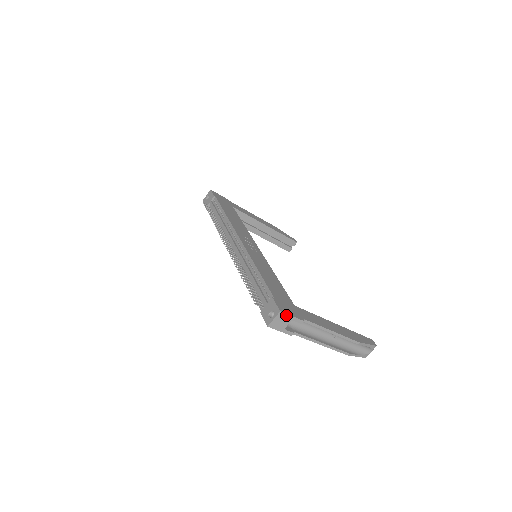
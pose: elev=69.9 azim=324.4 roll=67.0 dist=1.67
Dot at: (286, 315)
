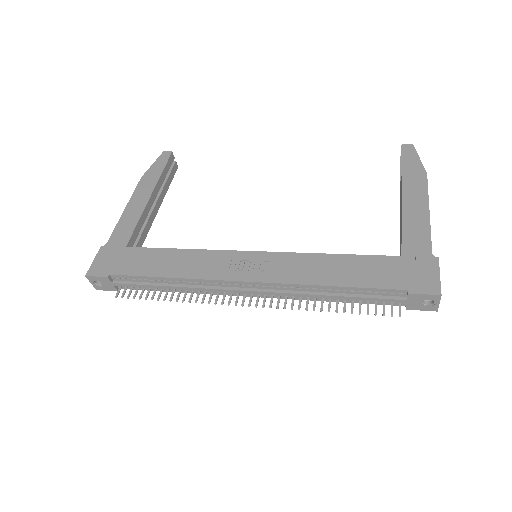
Dot at: (440, 286)
